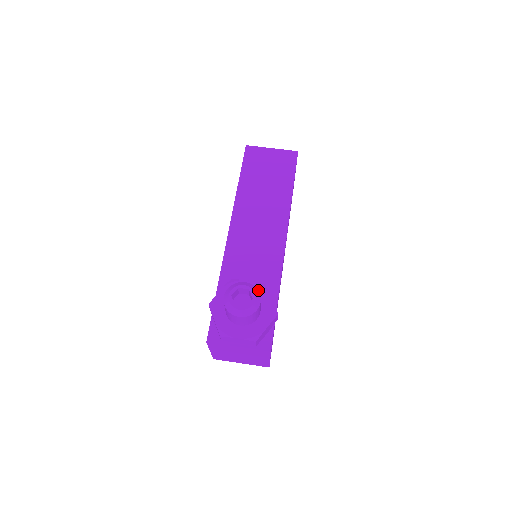
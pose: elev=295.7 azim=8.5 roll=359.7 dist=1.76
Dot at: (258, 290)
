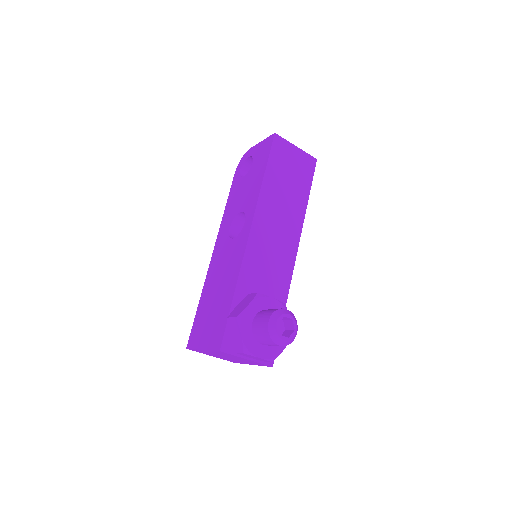
Dot at: occluded
